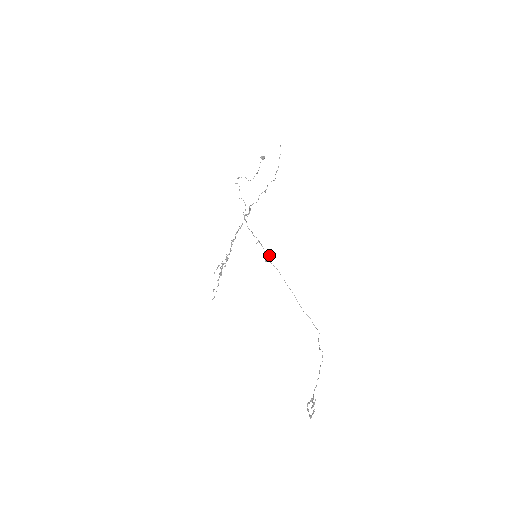
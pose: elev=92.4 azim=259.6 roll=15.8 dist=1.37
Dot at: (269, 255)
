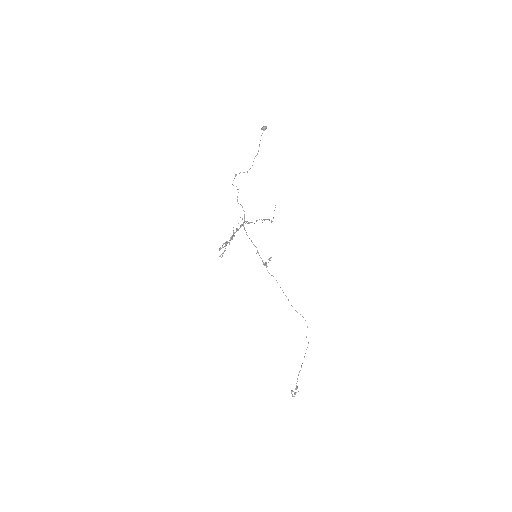
Dot at: (267, 266)
